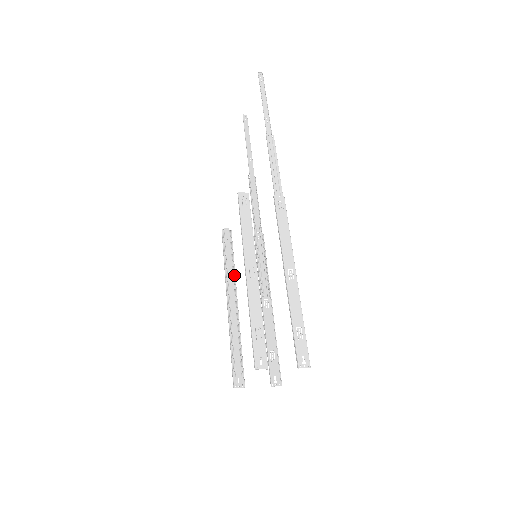
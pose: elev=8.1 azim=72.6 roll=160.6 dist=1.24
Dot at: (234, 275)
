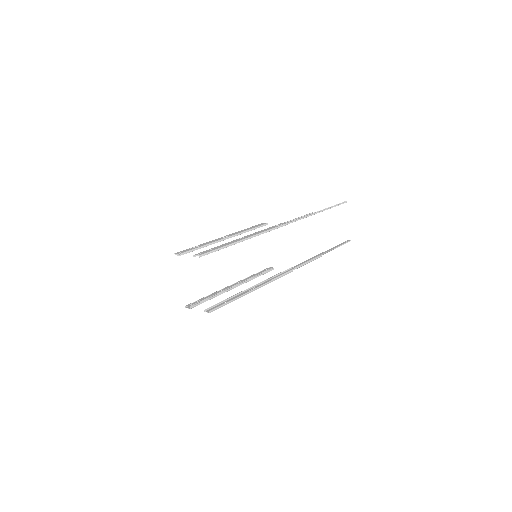
Dot at: occluded
